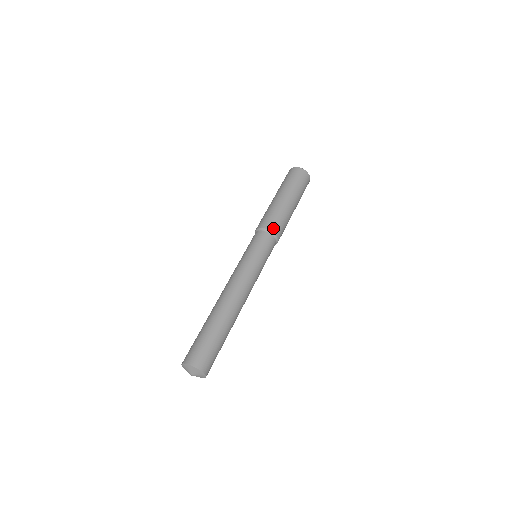
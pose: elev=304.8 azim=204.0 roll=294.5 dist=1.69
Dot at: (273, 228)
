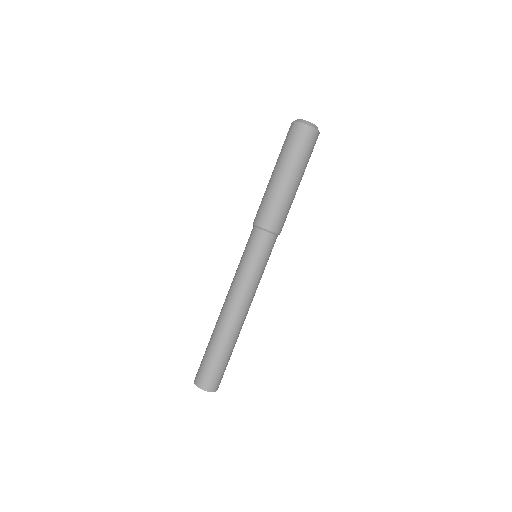
Dot at: (266, 224)
